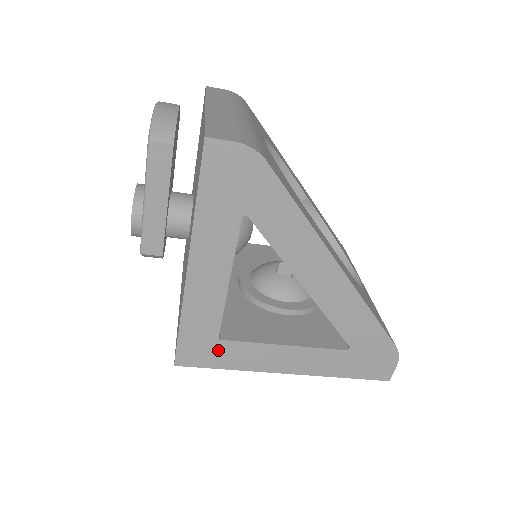
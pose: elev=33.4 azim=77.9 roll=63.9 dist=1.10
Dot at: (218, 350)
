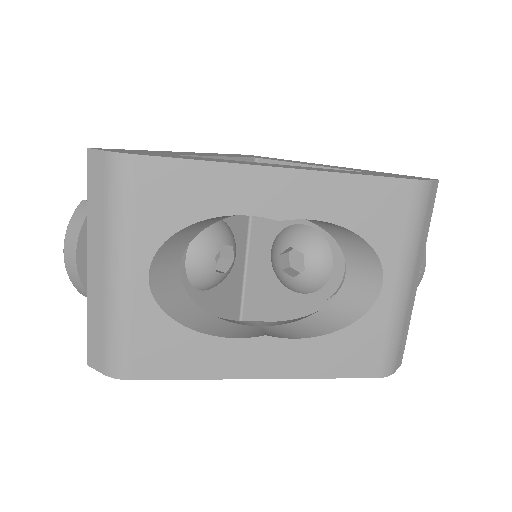
Dot at: occluded
